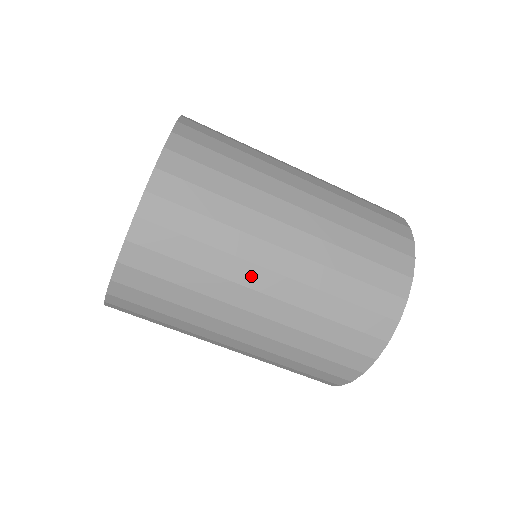
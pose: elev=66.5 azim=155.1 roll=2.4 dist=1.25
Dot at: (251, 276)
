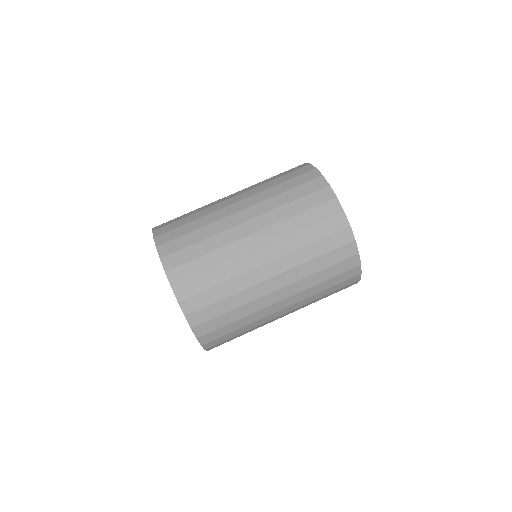
Dot at: (237, 233)
